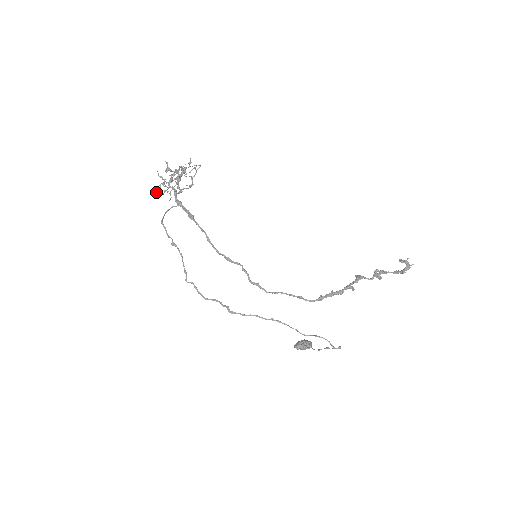
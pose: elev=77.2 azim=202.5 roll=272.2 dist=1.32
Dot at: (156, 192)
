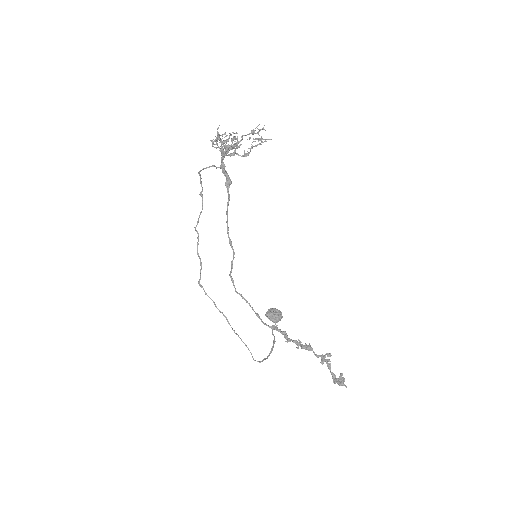
Dot at: (210, 140)
